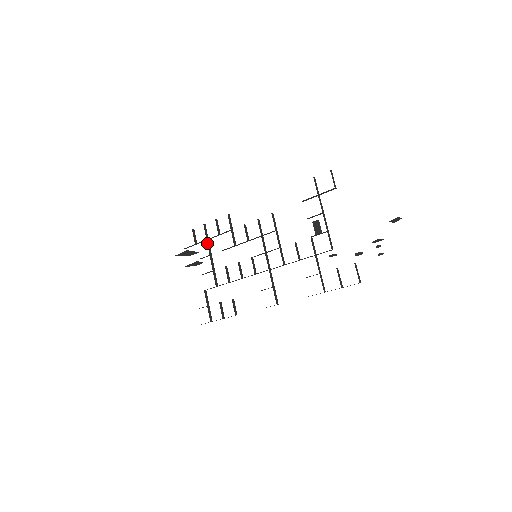
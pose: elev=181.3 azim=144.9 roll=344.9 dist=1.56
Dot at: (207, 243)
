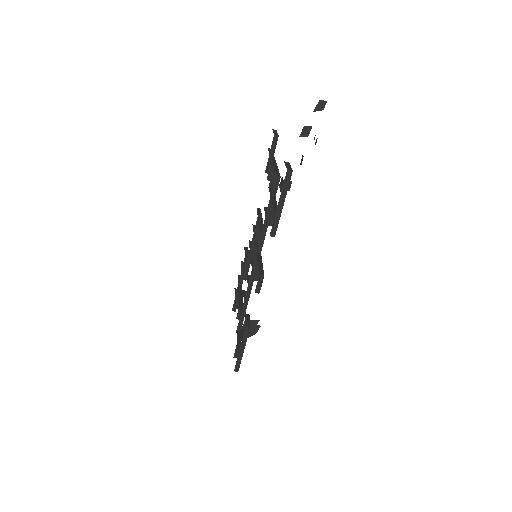
Dot at: (238, 287)
